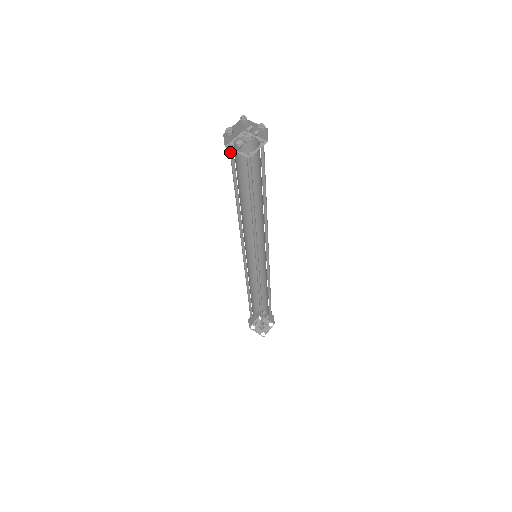
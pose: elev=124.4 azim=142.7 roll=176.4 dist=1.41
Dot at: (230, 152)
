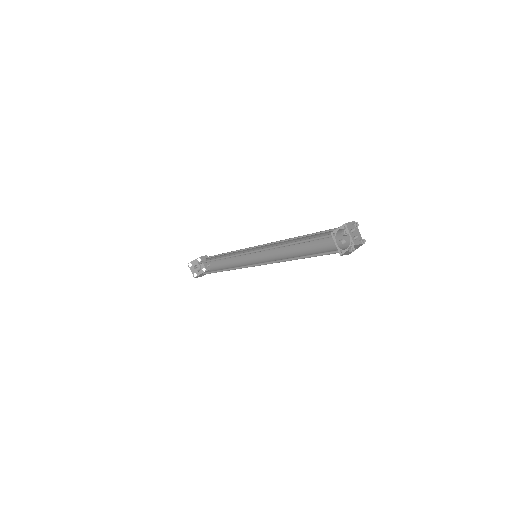
Dot at: (328, 234)
